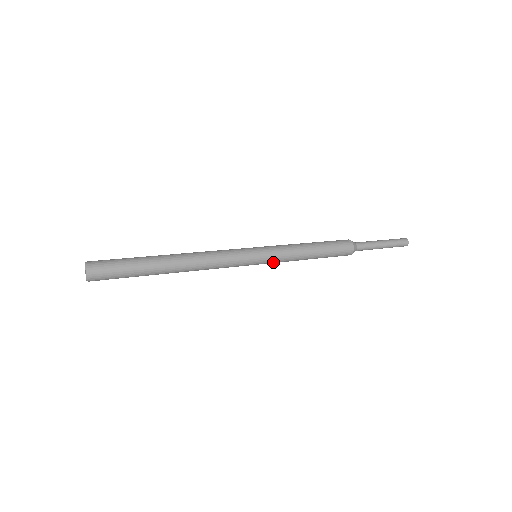
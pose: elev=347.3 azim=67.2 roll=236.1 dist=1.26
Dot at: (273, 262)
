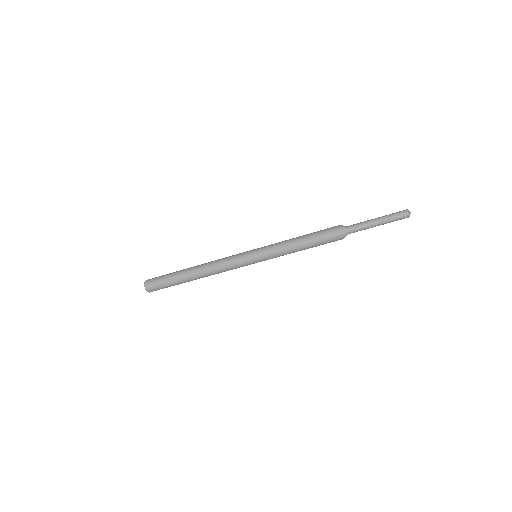
Dot at: (267, 255)
